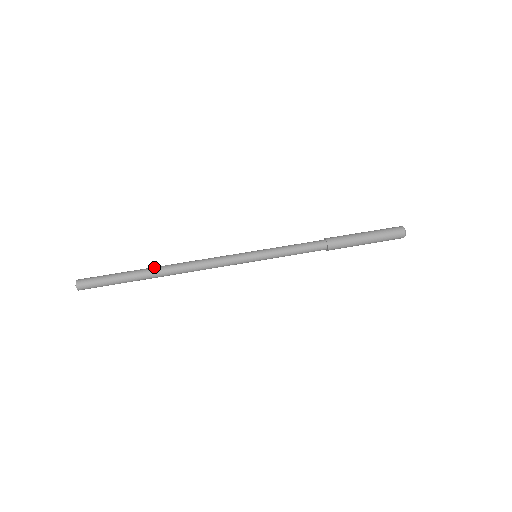
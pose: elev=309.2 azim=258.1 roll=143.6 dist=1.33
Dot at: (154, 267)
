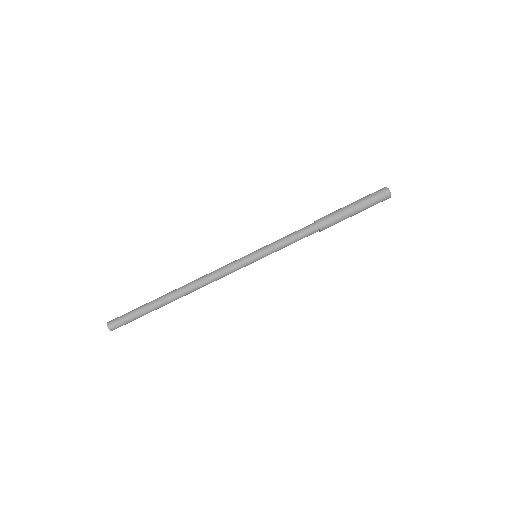
Dot at: (170, 296)
